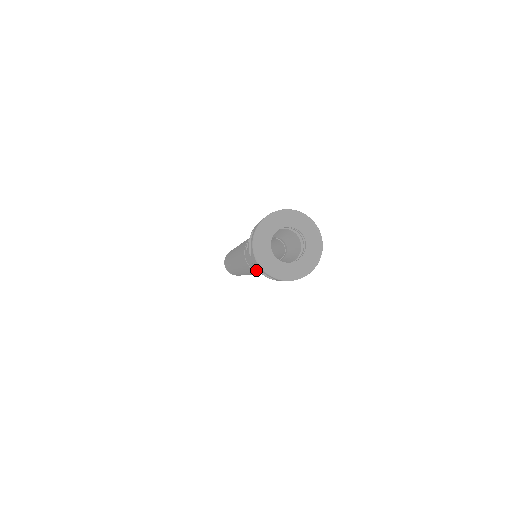
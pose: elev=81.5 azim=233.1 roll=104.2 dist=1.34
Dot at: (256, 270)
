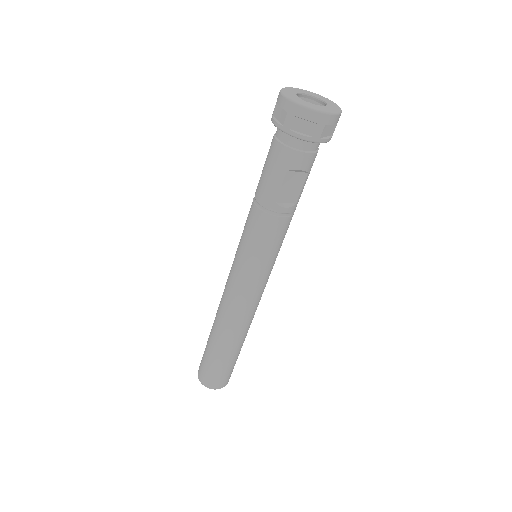
Dot at: (259, 192)
